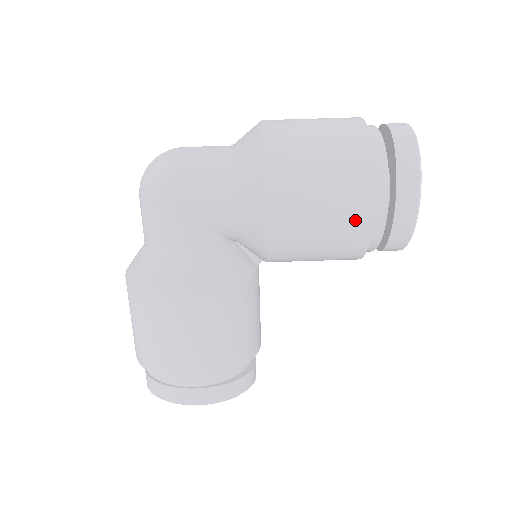
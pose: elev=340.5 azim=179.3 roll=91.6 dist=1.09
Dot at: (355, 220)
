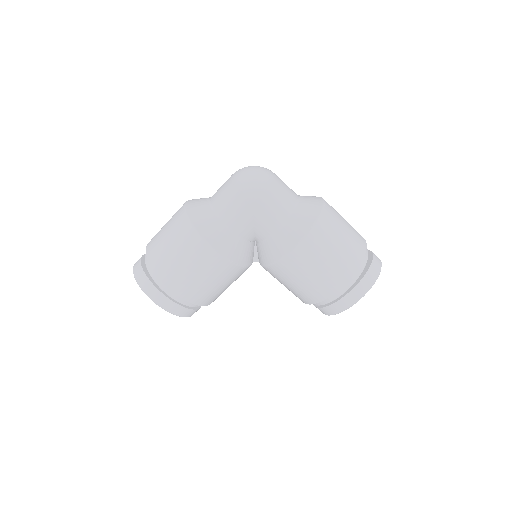
Dot at: (324, 288)
